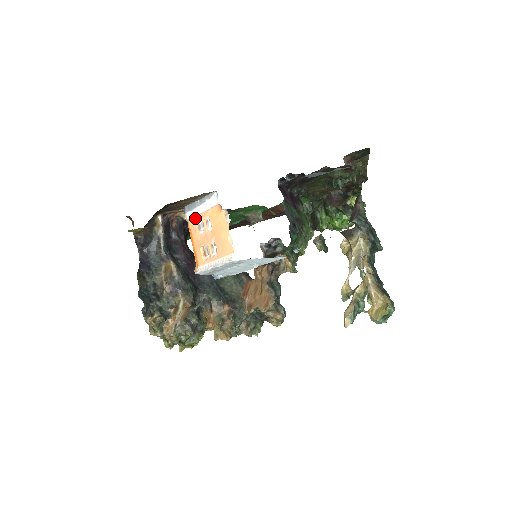
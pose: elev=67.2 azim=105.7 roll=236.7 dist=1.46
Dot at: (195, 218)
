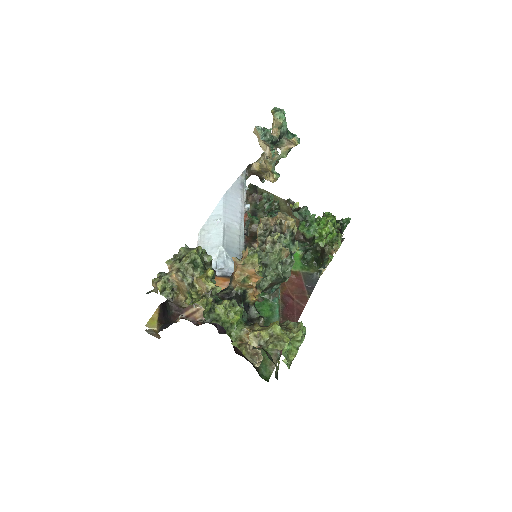
Dot at: occluded
